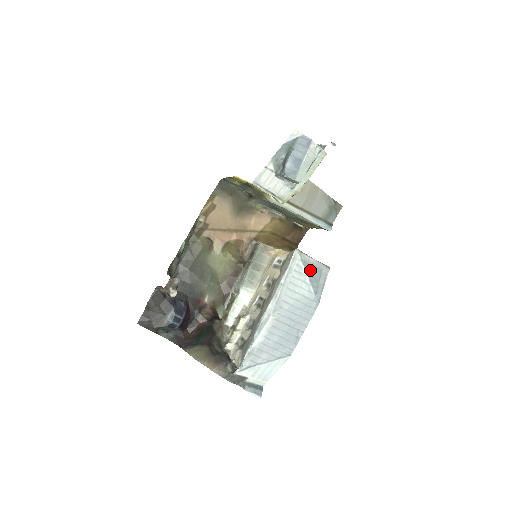
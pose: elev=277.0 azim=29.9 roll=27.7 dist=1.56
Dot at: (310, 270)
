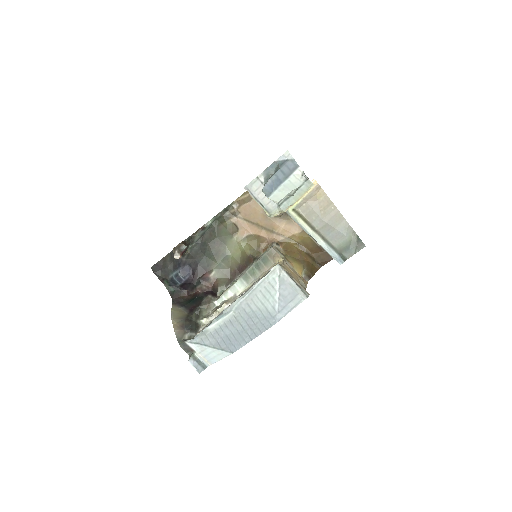
Dot at: (284, 289)
